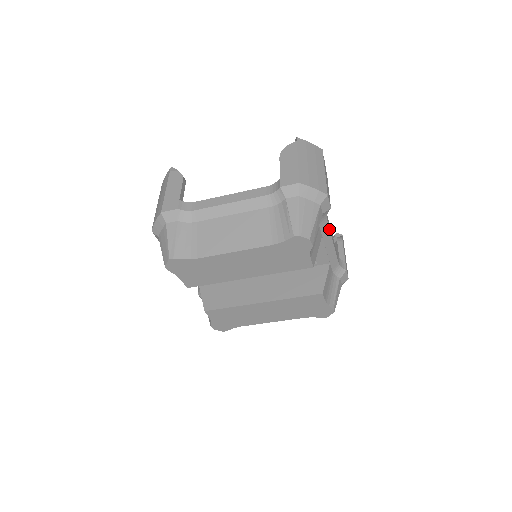
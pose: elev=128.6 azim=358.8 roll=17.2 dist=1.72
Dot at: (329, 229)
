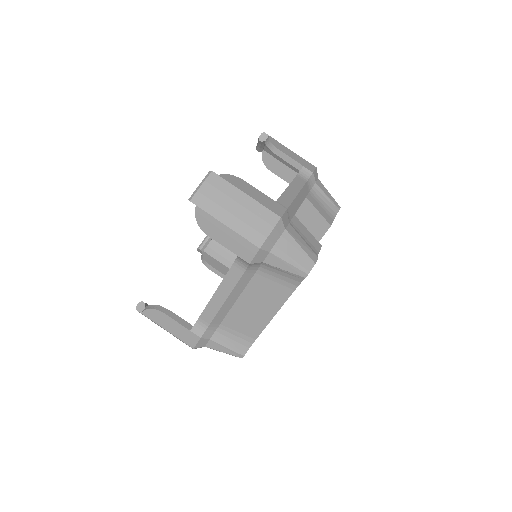
Dot at: (291, 203)
